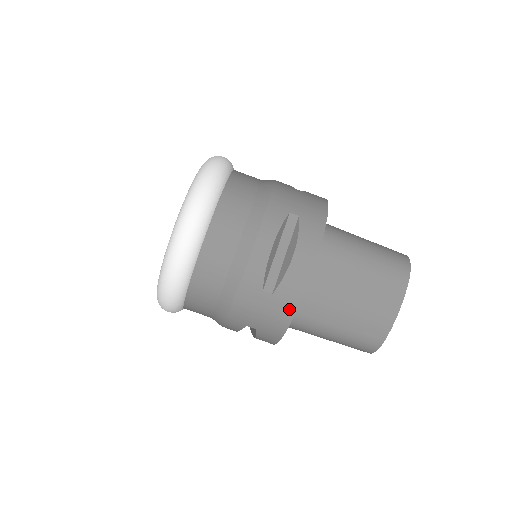
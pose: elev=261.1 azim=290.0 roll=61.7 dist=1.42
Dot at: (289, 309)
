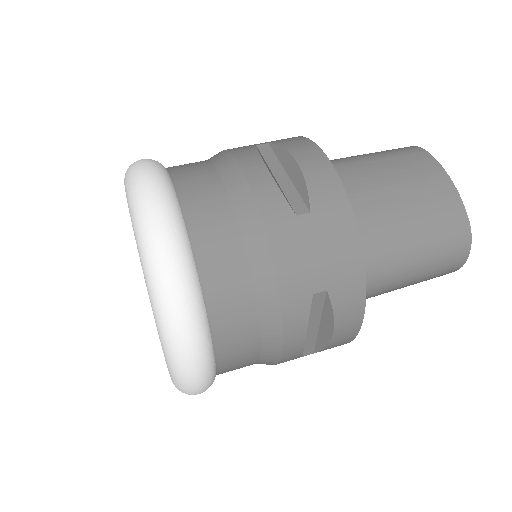
Dot at: (344, 219)
